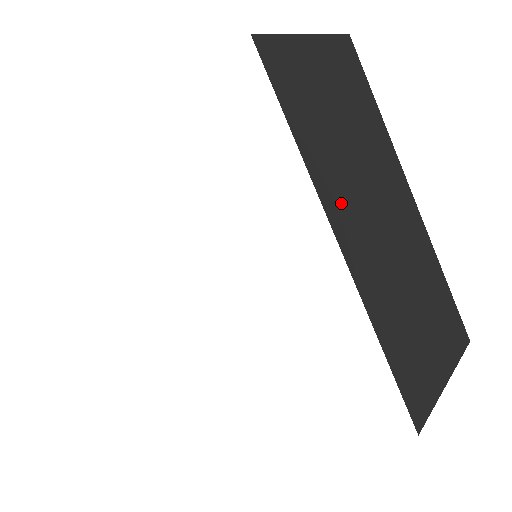
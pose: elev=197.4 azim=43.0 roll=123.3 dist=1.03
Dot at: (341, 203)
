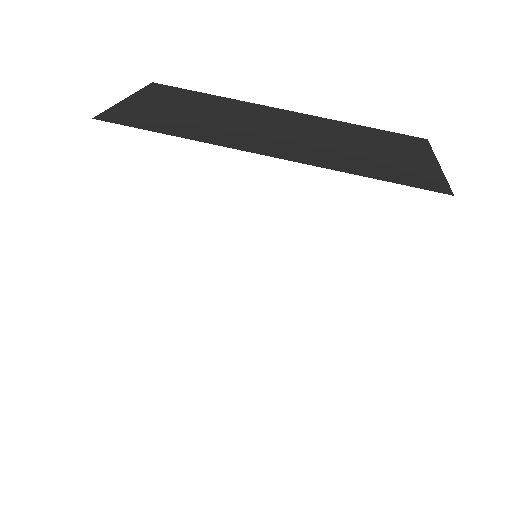
Dot at: (245, 141)
